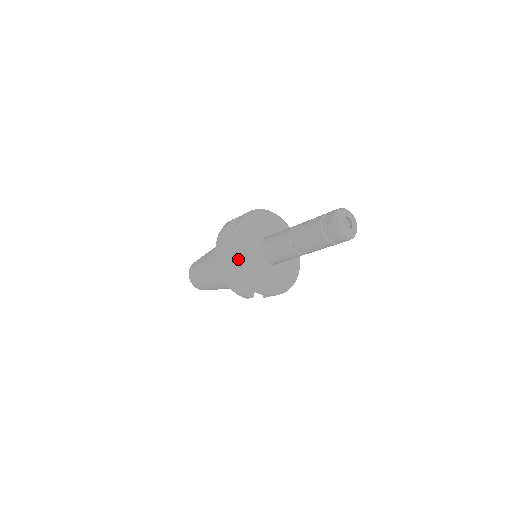
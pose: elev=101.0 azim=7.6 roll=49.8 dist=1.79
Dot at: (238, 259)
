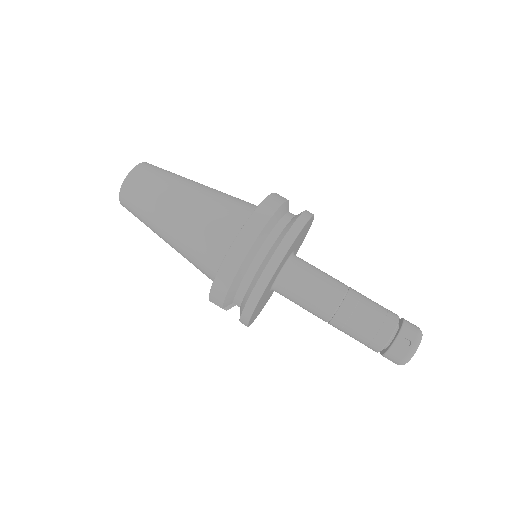
Dot at: (274, 274)
